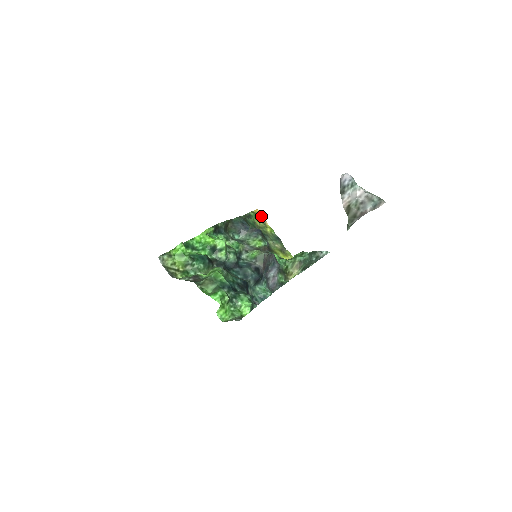
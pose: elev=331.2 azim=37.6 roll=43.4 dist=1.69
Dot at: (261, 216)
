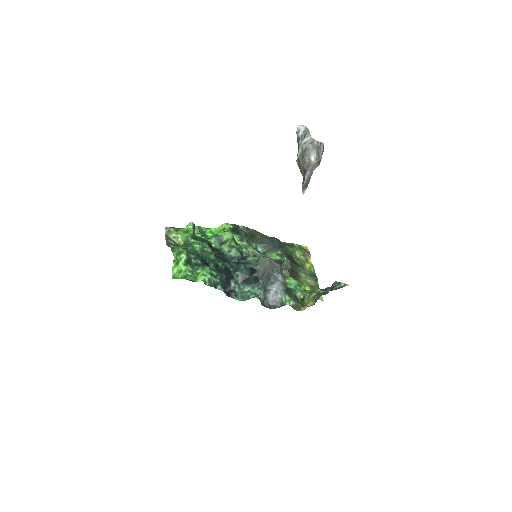
Dot at: (307, 252)
